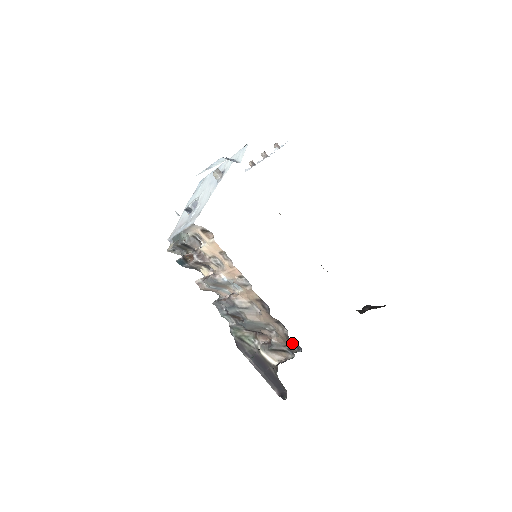
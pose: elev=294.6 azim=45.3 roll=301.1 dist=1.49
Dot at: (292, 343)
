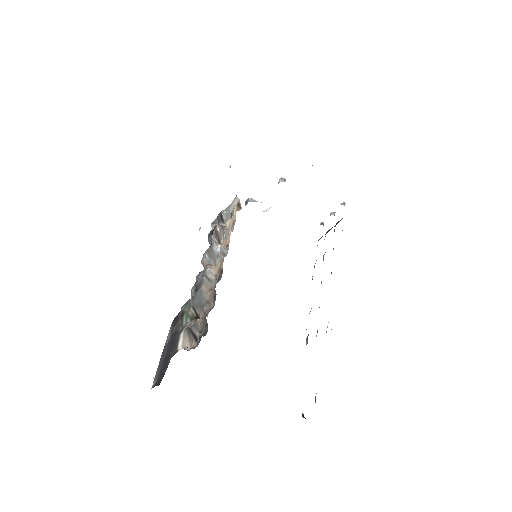
Dot at: (206, 324)
